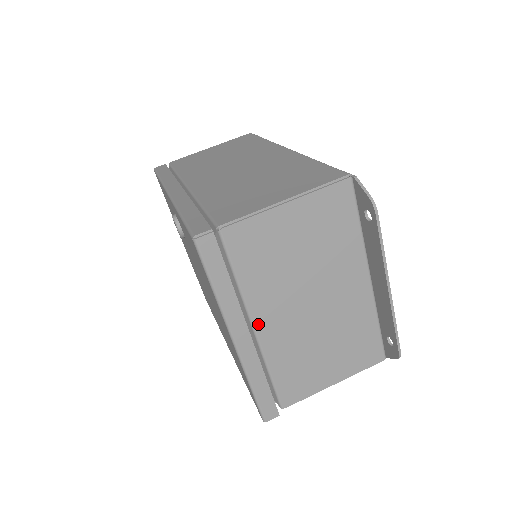
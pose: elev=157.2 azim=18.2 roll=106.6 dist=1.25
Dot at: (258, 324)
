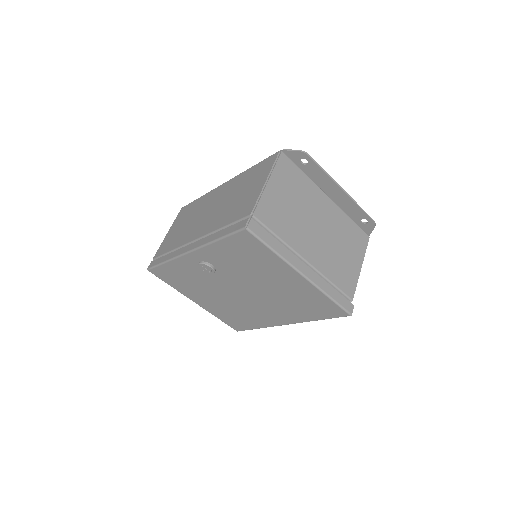
Dot at: (305, 256)
